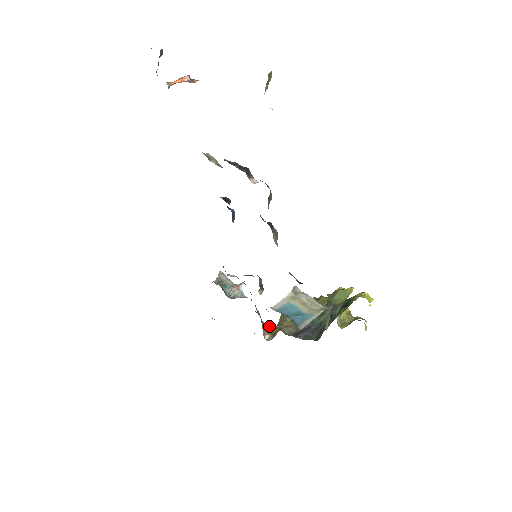
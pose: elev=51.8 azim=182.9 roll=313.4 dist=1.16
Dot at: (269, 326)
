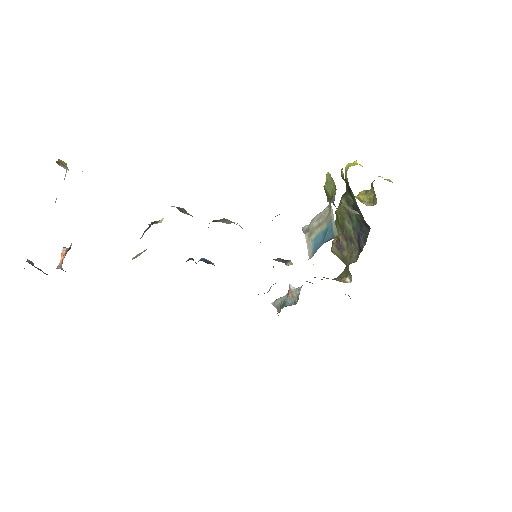
Dot at: (341, 275)
